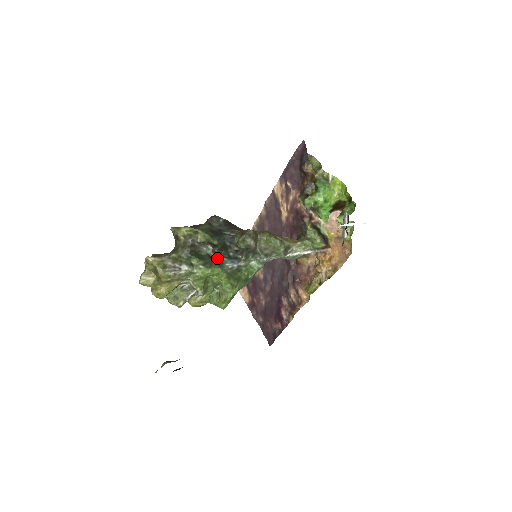
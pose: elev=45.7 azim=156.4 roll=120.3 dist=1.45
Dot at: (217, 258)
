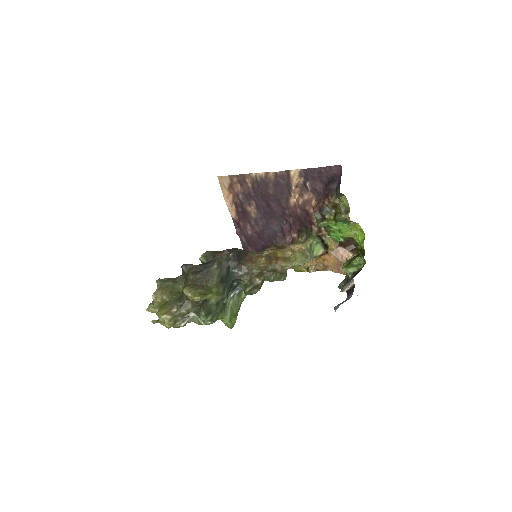
Dot at: occluded
